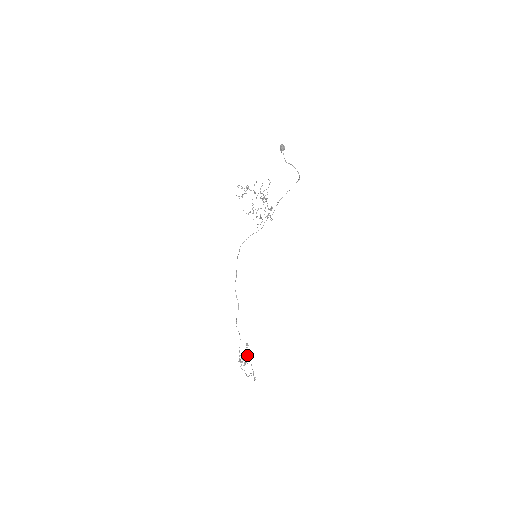
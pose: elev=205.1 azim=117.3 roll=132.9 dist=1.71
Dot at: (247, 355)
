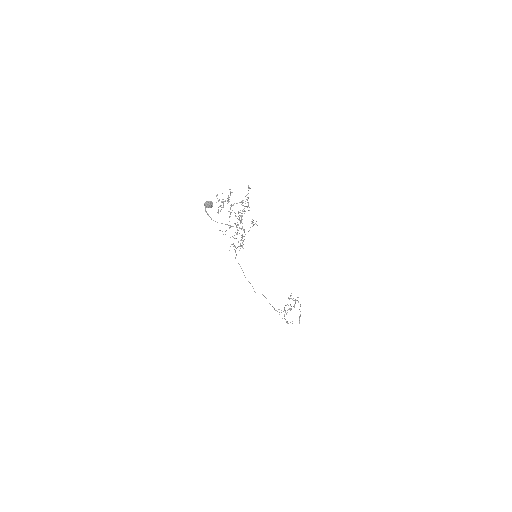
Dot at: occluded
